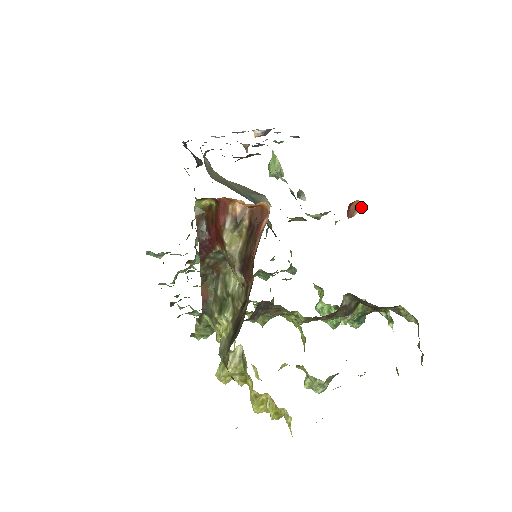
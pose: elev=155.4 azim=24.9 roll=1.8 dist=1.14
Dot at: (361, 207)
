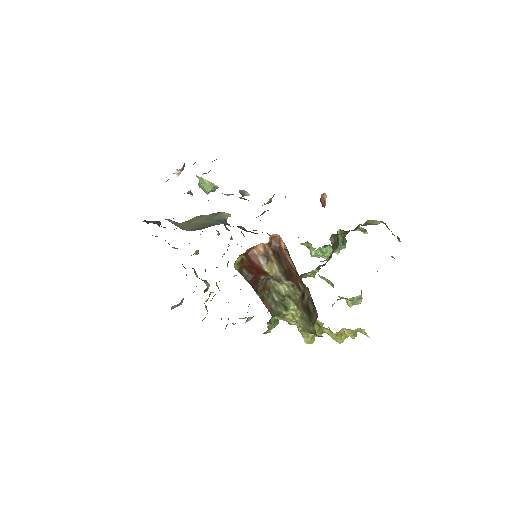
Dot at: (326, 196)
